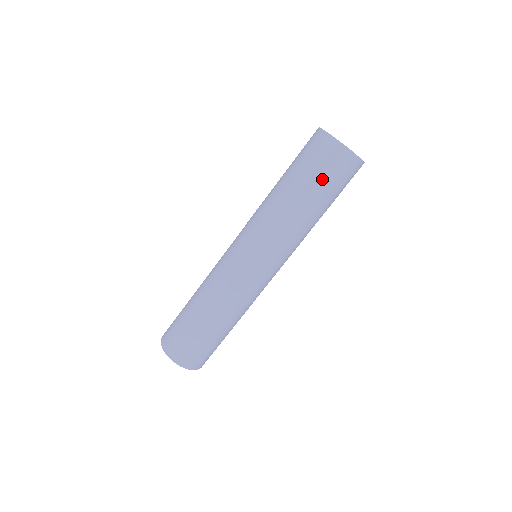
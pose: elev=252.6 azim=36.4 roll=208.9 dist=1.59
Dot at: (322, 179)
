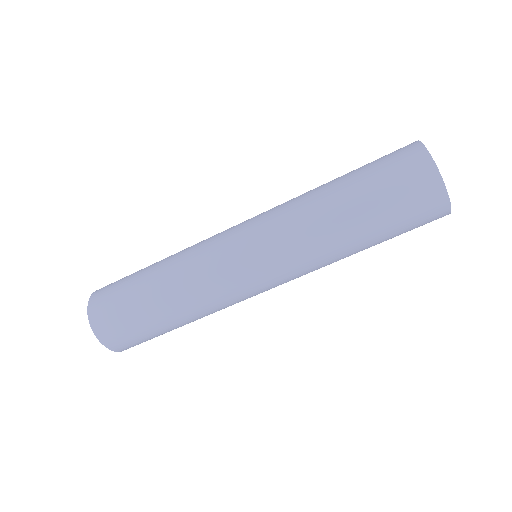
Dot at: (379, 183)
